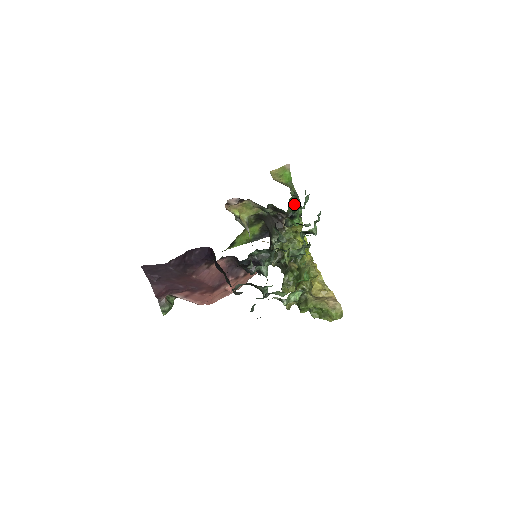
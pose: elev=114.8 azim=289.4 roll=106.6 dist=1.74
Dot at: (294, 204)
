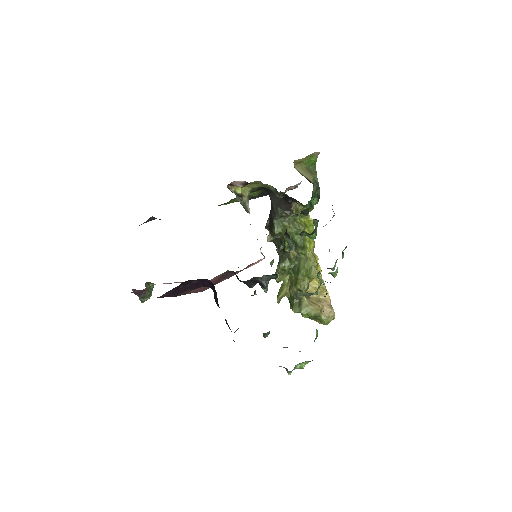
Dot at: (312, 199)
